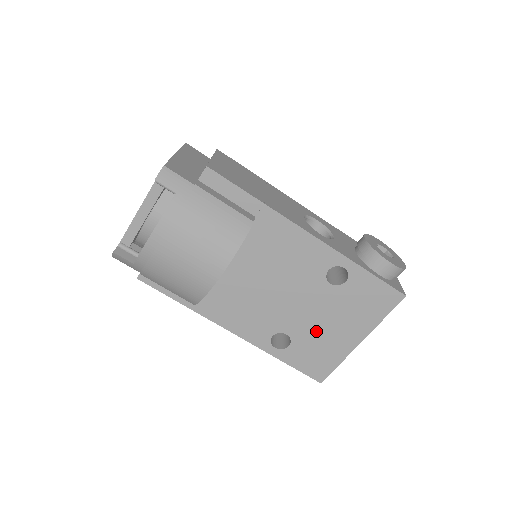
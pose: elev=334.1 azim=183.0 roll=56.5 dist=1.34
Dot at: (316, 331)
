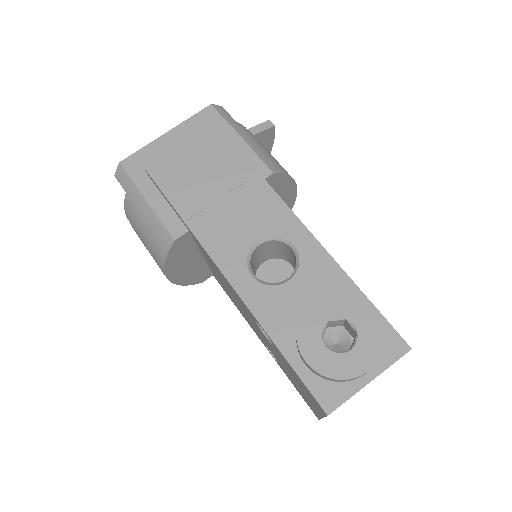
Dot at: (286, 370)
